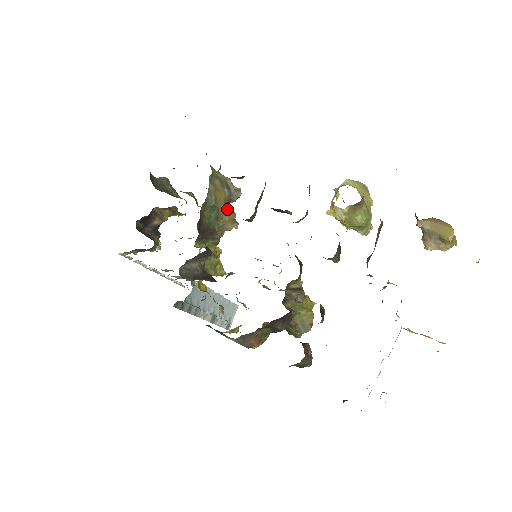
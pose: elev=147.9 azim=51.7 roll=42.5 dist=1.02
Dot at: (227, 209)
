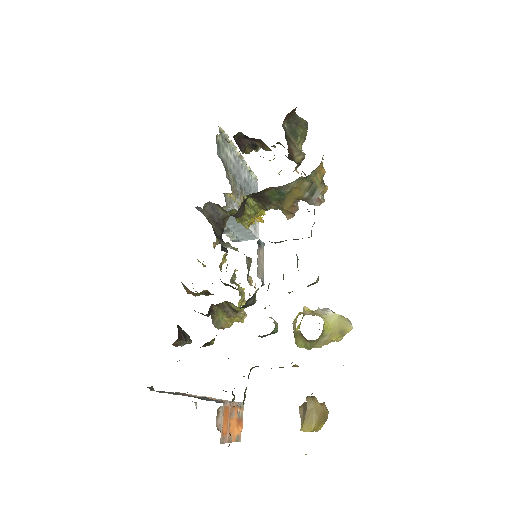
Dot at: (293, 203)
